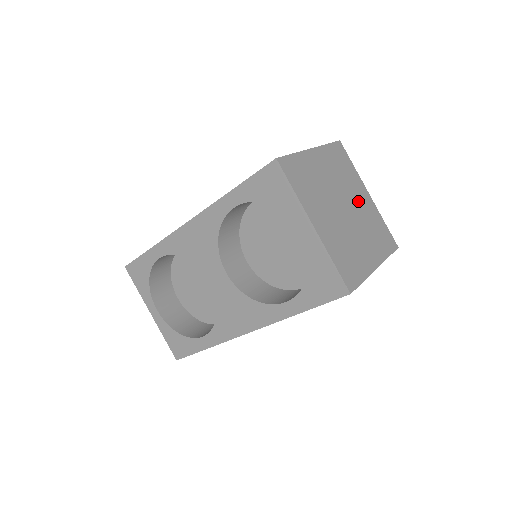
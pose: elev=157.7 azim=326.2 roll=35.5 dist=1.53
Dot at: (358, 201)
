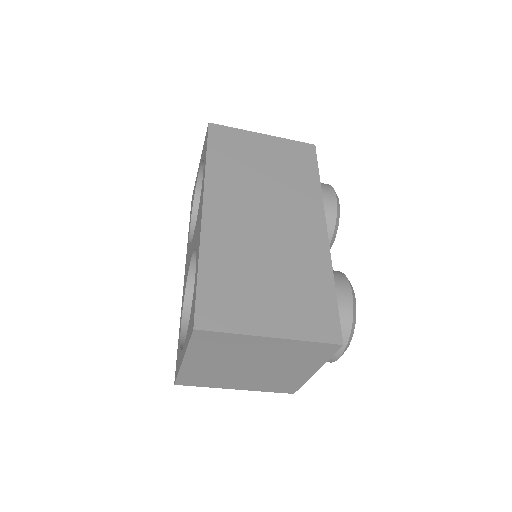
Dot at: occluded
